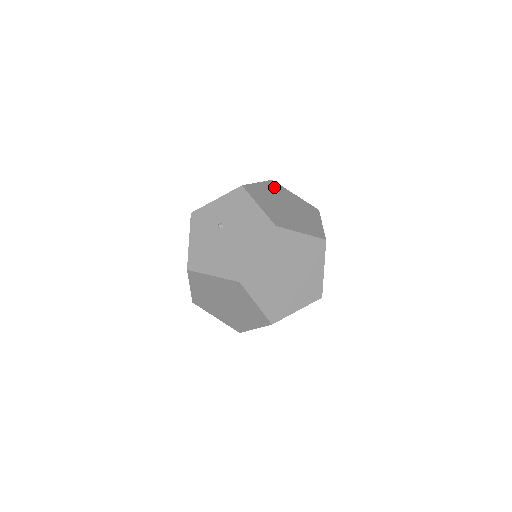
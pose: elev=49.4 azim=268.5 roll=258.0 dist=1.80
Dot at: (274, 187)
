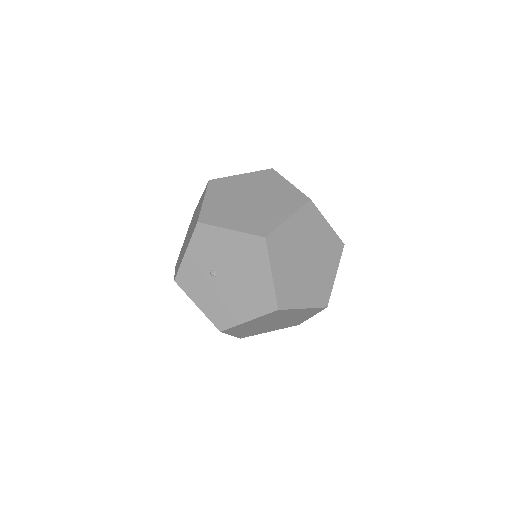
Dot at: (219, 188)
